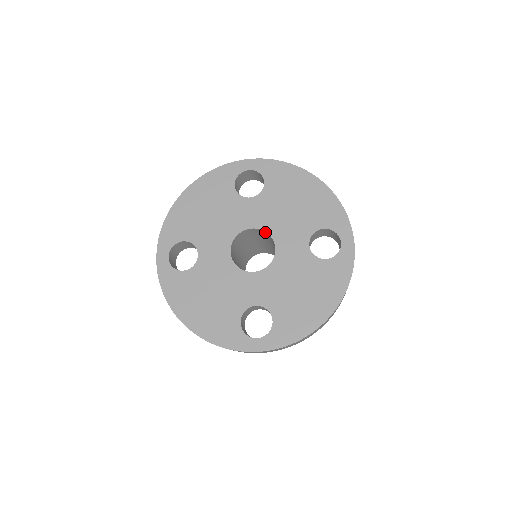
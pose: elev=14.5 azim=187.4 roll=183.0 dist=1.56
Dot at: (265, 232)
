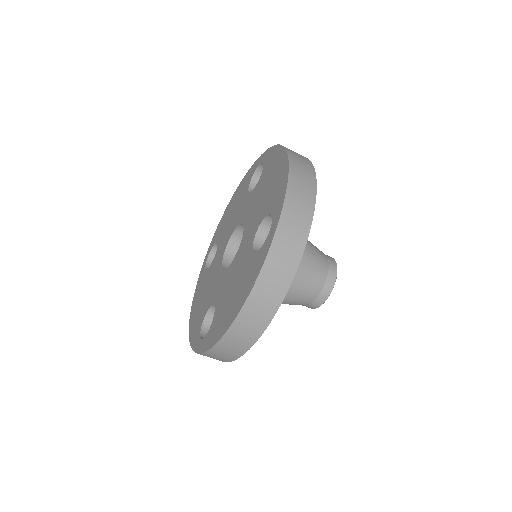
Dot at: (233, 238)
